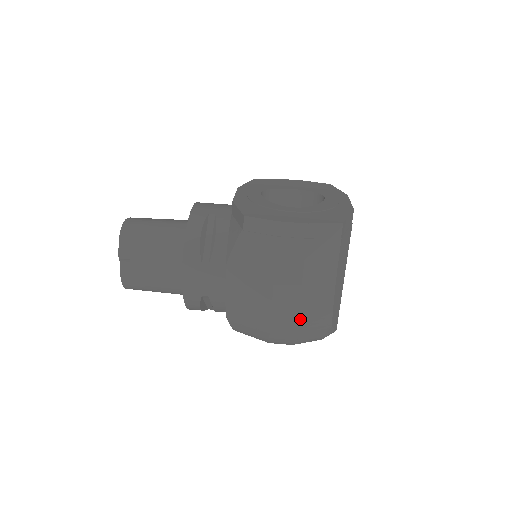
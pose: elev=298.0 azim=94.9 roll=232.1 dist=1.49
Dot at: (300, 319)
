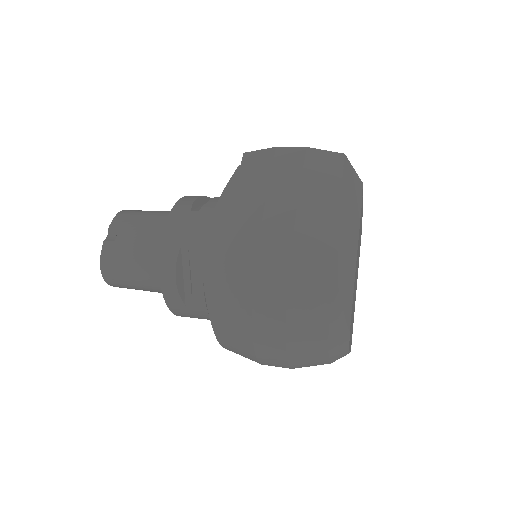
Dot at: (293, 263)
